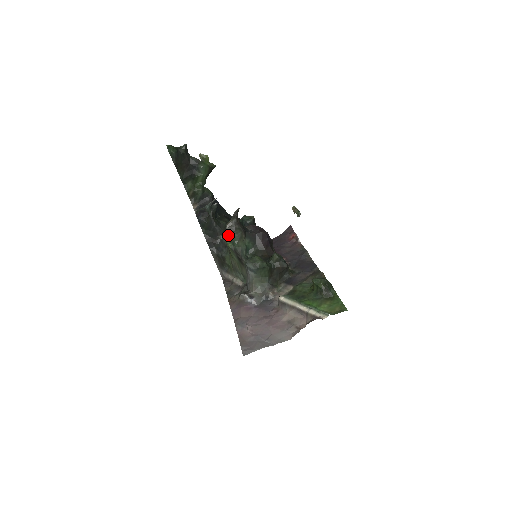
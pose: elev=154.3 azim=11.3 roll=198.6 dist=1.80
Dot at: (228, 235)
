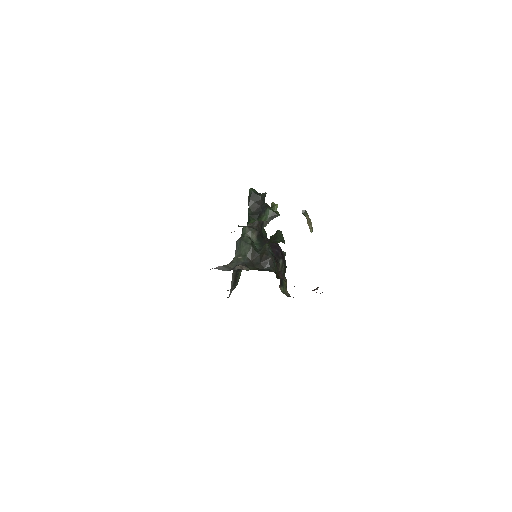
Dot at: (242, 228)
